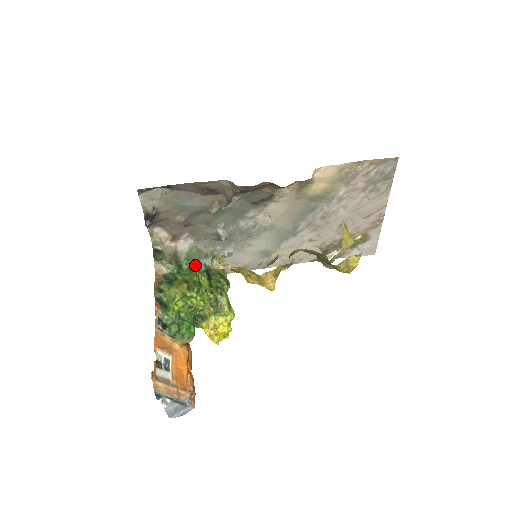
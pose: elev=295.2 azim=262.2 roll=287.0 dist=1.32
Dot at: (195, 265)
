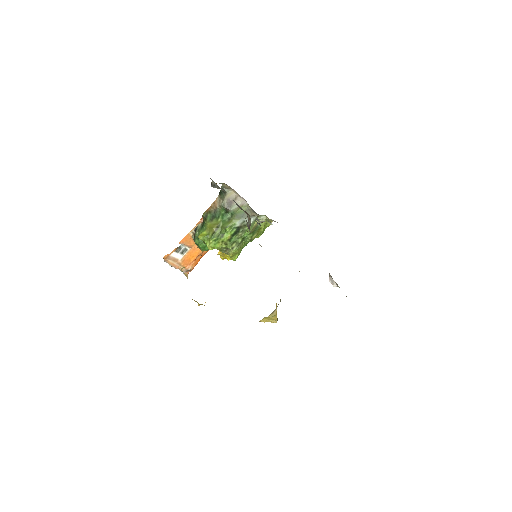
Dot at: (235, 219)
